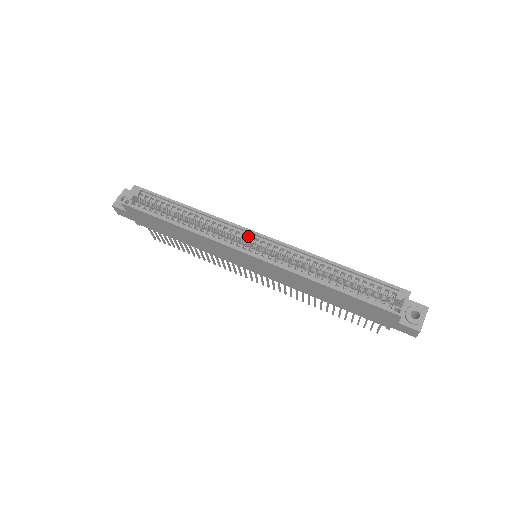
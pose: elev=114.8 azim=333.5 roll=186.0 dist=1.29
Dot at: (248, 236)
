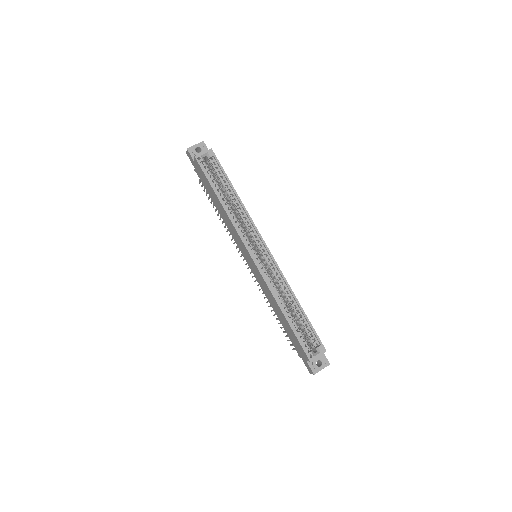
Dot at: (260, 244)
